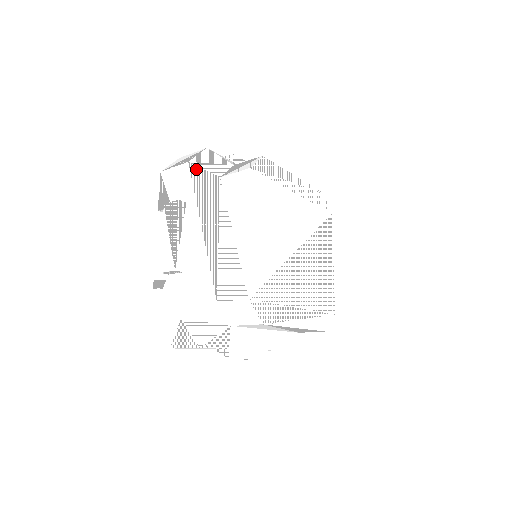
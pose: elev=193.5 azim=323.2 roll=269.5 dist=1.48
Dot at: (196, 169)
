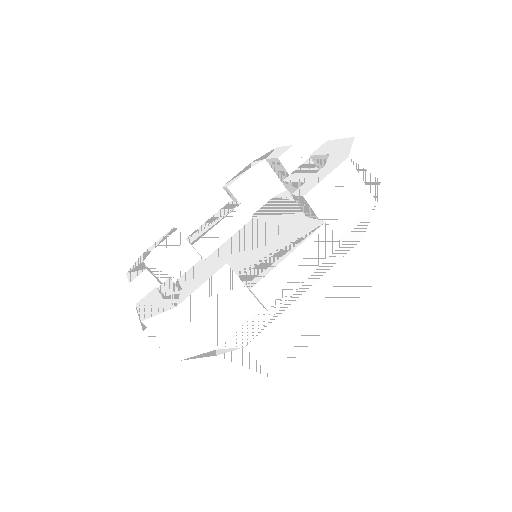
Dot at: (370, 216)
